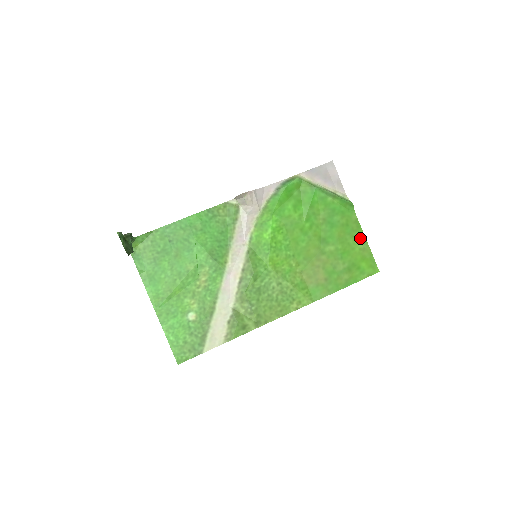
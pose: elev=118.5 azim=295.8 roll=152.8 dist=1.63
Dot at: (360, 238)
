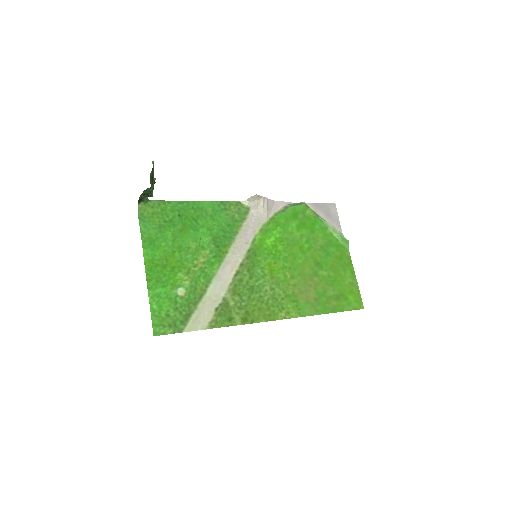
Dot at: (350, 273)
